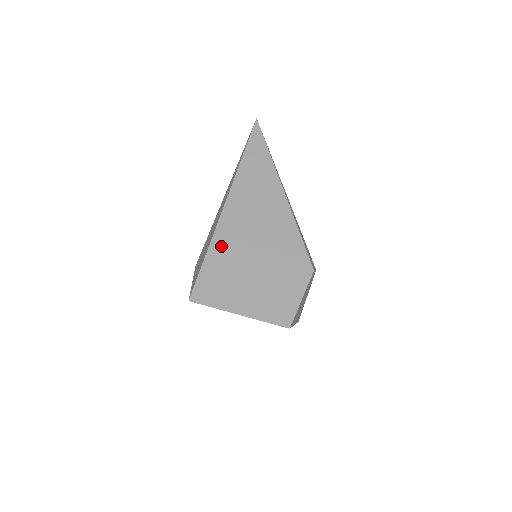
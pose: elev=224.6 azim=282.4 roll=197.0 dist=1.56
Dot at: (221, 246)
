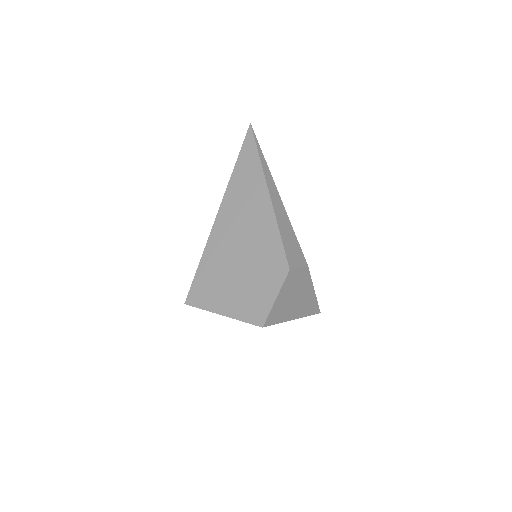
Dot at: (212, 253)
